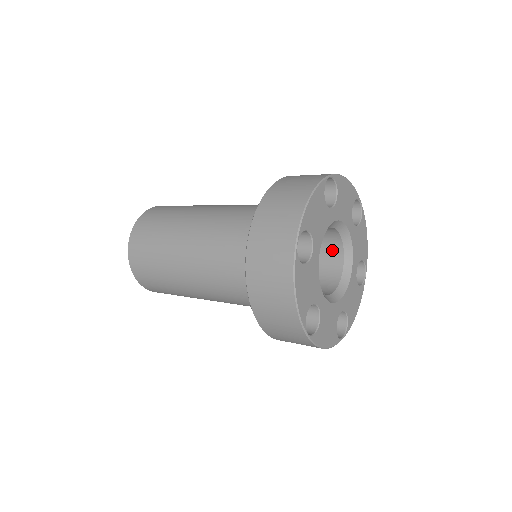
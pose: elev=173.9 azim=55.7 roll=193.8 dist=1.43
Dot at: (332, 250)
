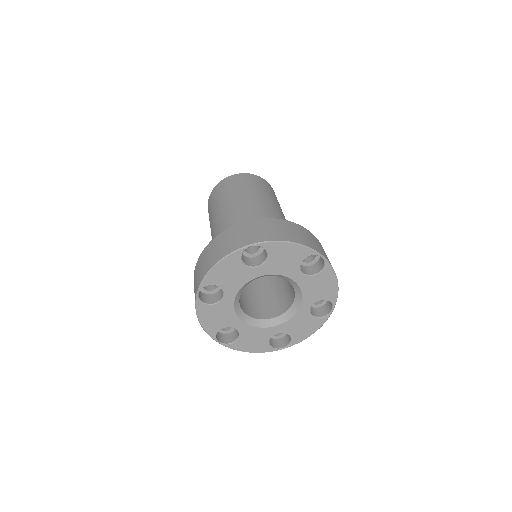
Dot at: occluded
